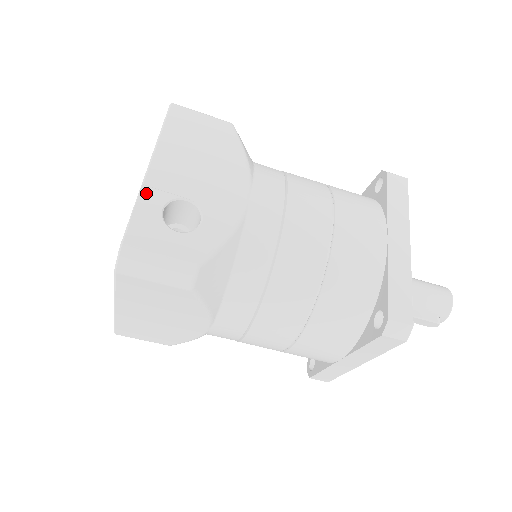
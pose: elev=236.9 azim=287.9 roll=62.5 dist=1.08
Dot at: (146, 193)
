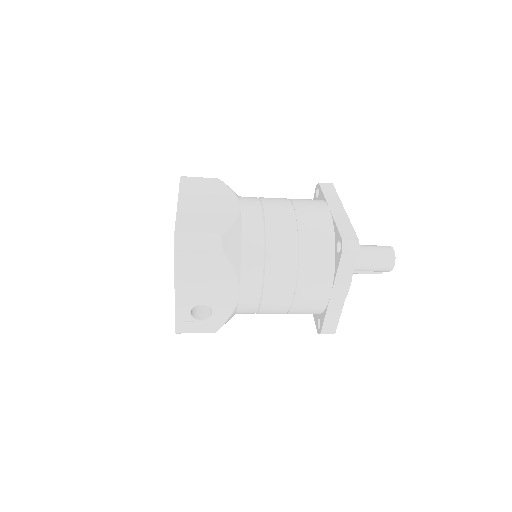
Dot at: (179, 307)
